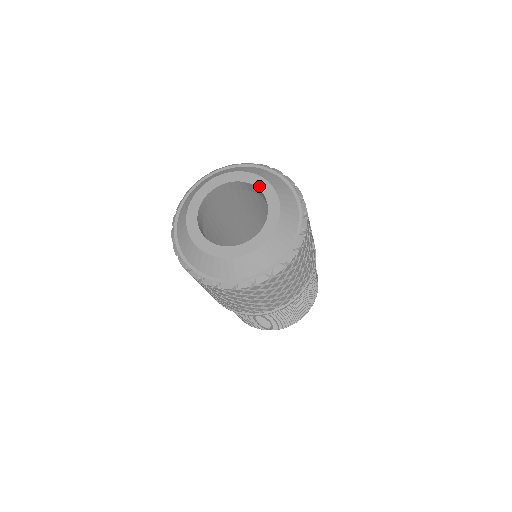
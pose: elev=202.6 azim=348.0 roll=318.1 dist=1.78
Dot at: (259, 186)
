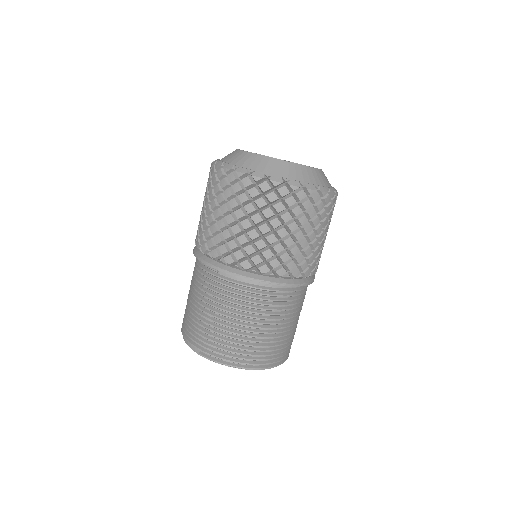
Dot at: occluded
